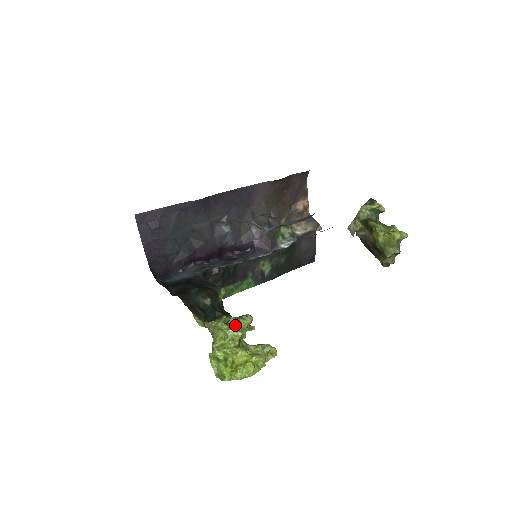
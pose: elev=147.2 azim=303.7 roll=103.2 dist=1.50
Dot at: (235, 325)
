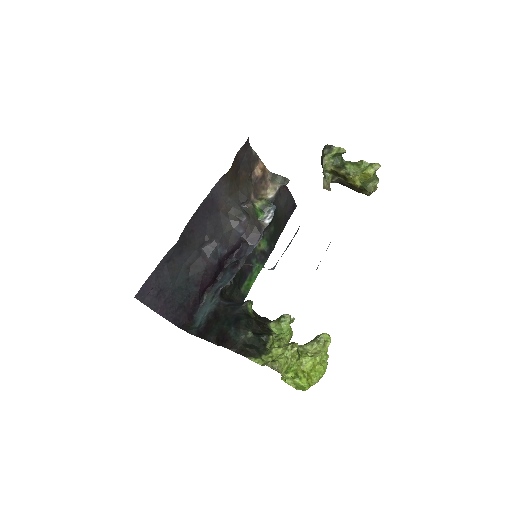
Dot at: (279, 330)
